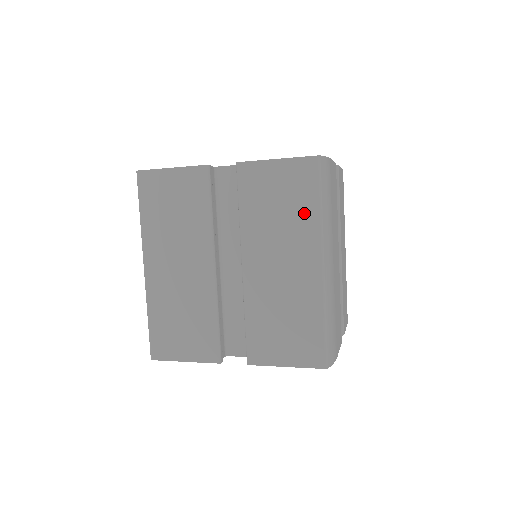
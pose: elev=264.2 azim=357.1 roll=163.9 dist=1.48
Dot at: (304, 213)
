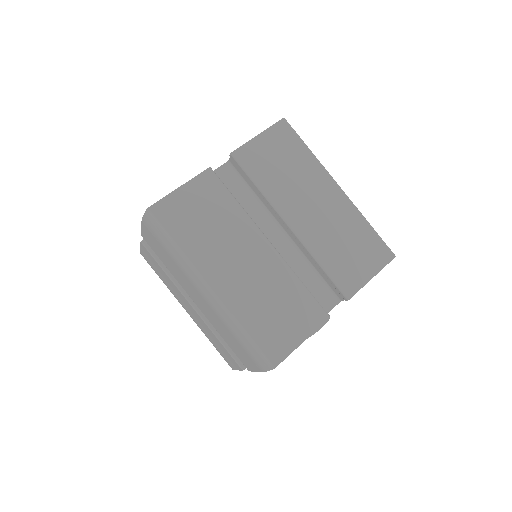
Dot at: (303, 160)
